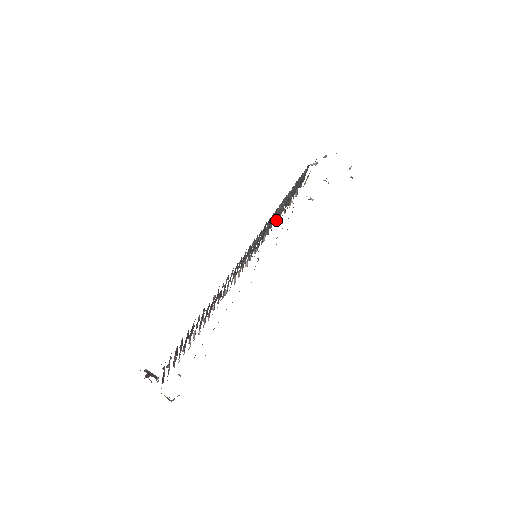
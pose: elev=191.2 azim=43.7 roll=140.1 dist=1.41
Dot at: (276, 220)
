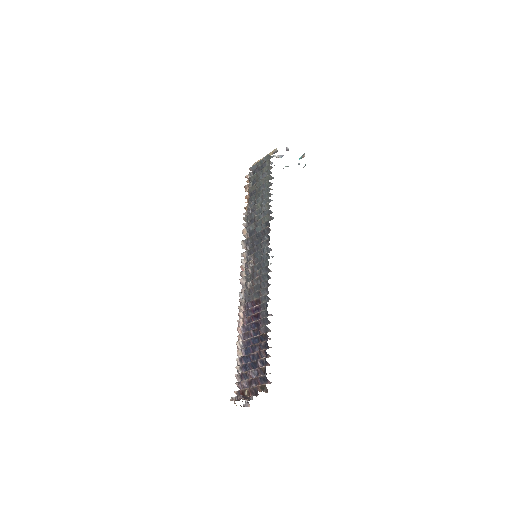
Dot at: (253, 213)
